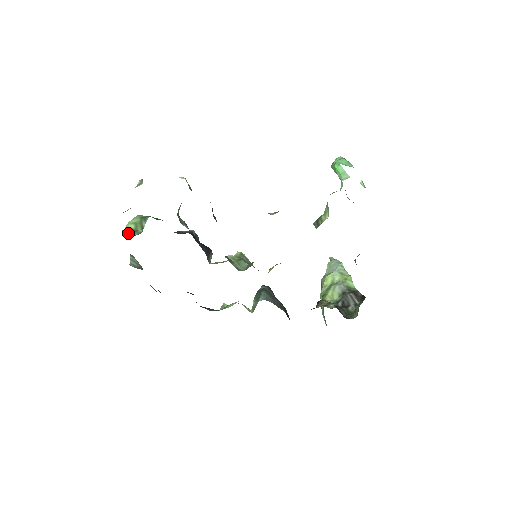
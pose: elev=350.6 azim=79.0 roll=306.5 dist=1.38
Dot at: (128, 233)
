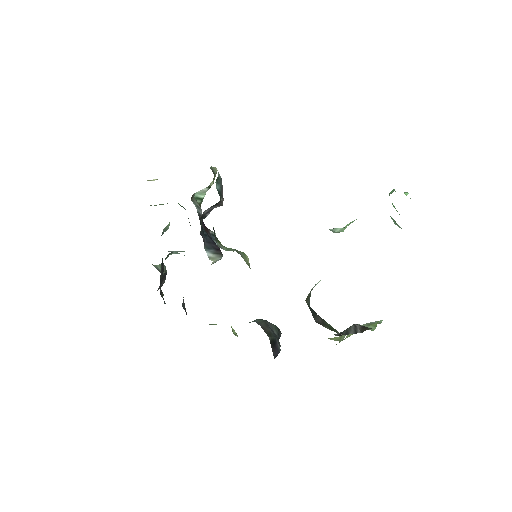
Dot at: occluded
